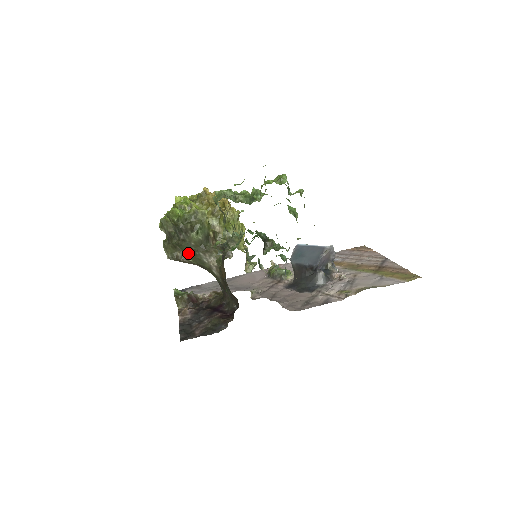
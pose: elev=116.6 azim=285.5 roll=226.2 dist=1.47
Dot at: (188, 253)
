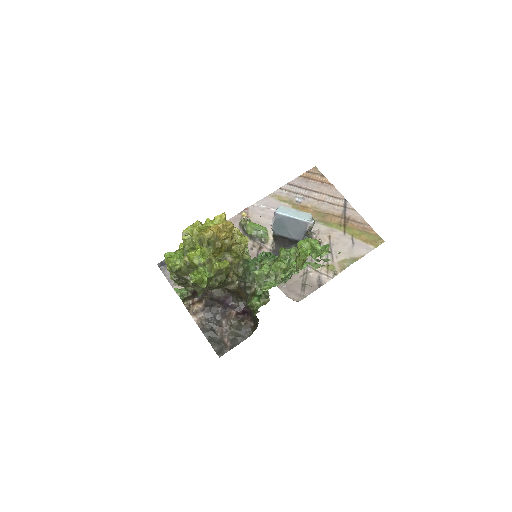
Dot at: occluded
